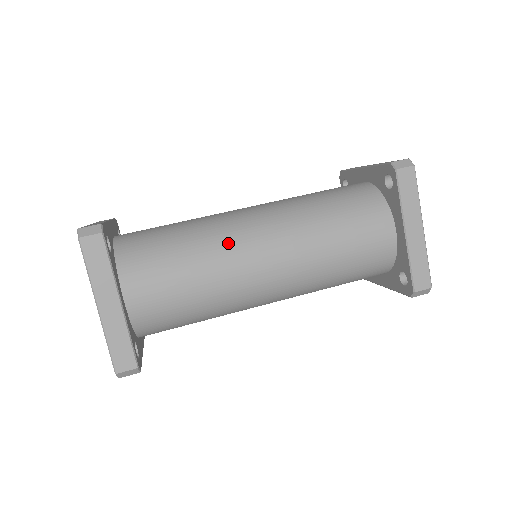
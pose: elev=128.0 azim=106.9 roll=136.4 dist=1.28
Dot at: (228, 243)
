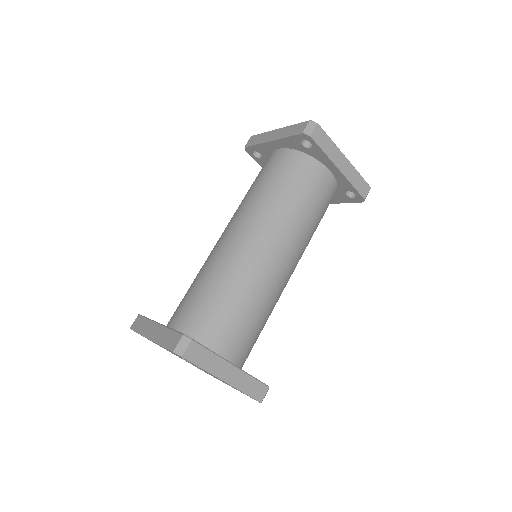
Dot at: (251, 269)
